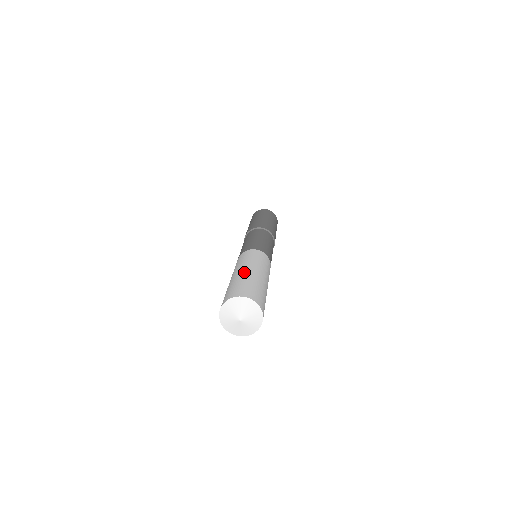
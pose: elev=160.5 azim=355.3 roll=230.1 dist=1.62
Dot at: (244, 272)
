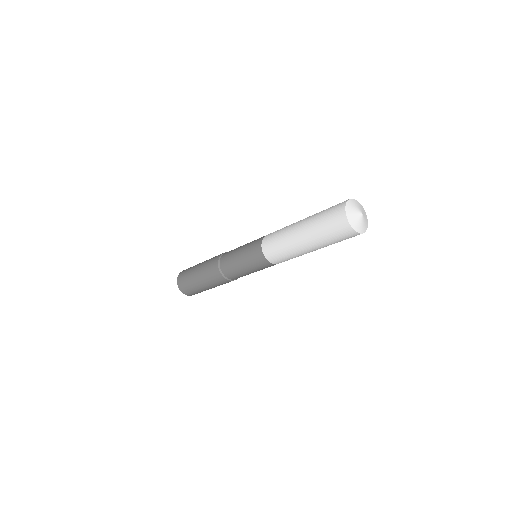
Dot at: (307, 218)
